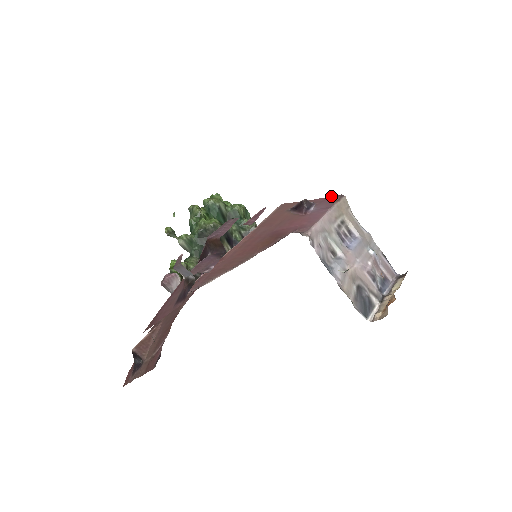
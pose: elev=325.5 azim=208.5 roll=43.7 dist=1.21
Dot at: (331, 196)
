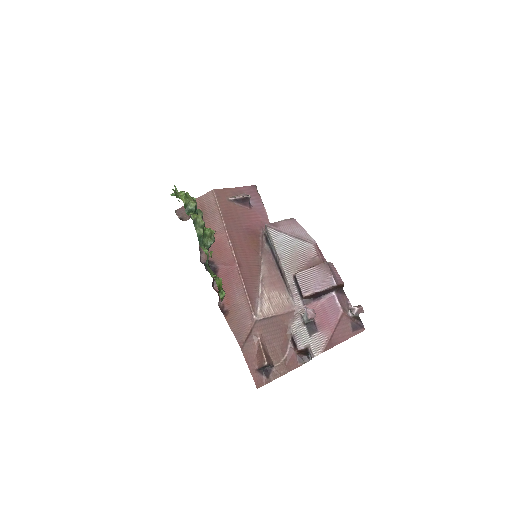
Dot at: (249, 186)
